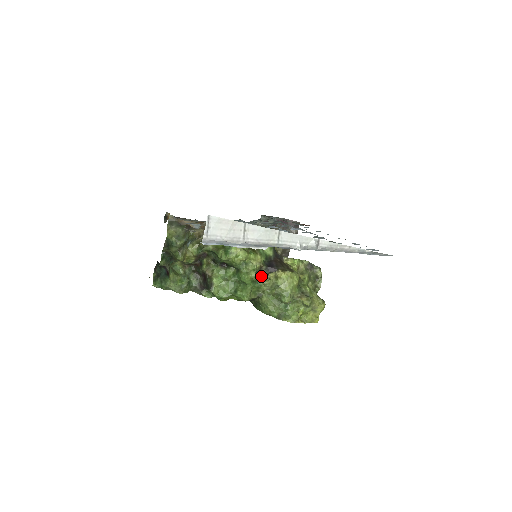
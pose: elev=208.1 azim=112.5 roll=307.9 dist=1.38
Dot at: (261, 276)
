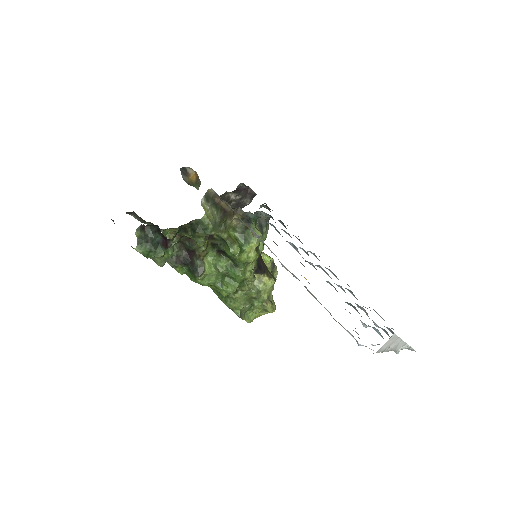
Dot at: (250, 277)
